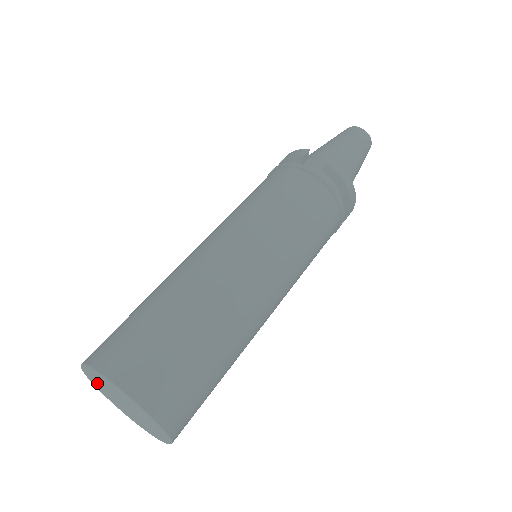
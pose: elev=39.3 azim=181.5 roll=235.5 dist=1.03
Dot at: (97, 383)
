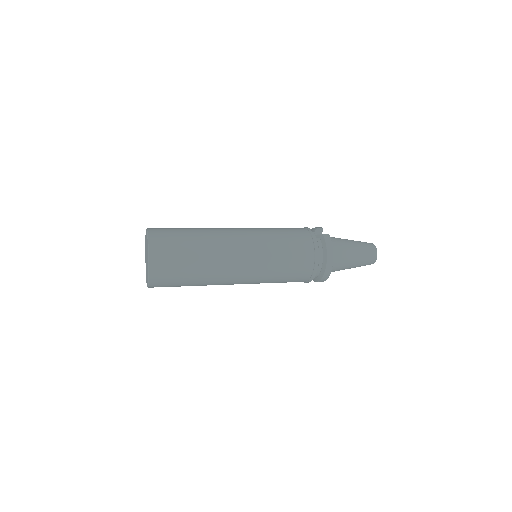
Dot at: occluded
